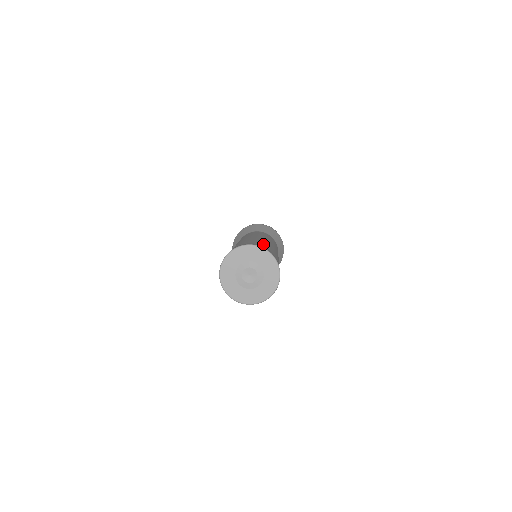
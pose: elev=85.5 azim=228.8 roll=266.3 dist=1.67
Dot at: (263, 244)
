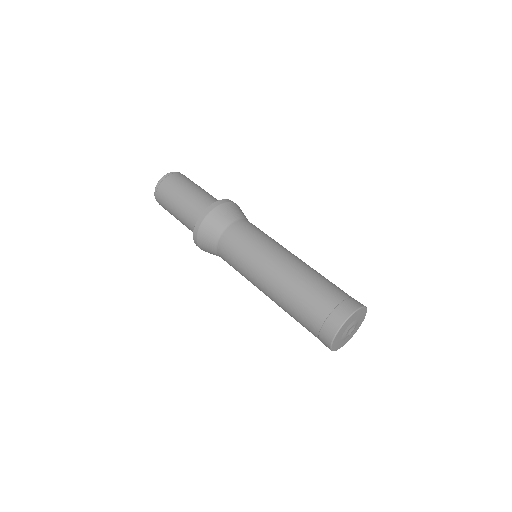
Dot at: occluded
